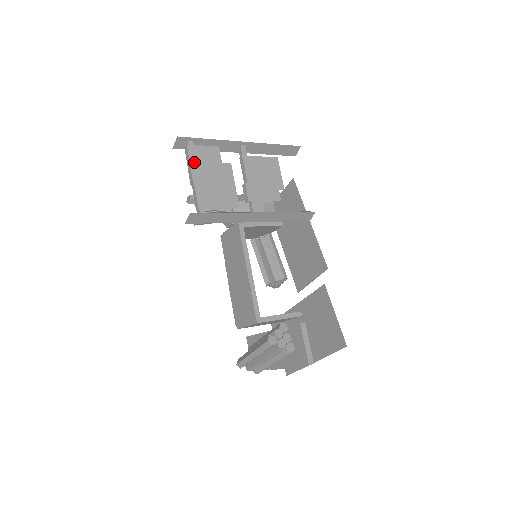
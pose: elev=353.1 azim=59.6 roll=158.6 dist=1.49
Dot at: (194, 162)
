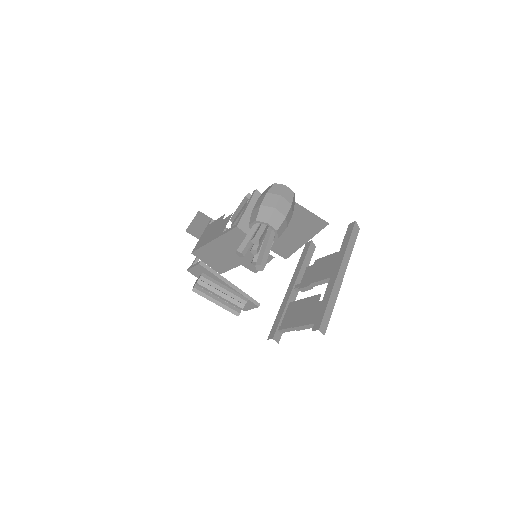
Dot at: occluded
